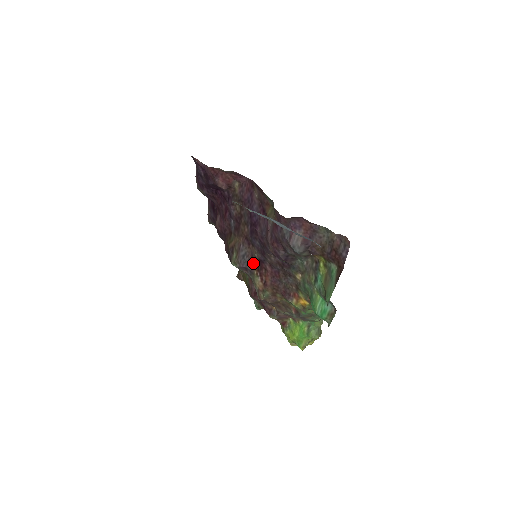
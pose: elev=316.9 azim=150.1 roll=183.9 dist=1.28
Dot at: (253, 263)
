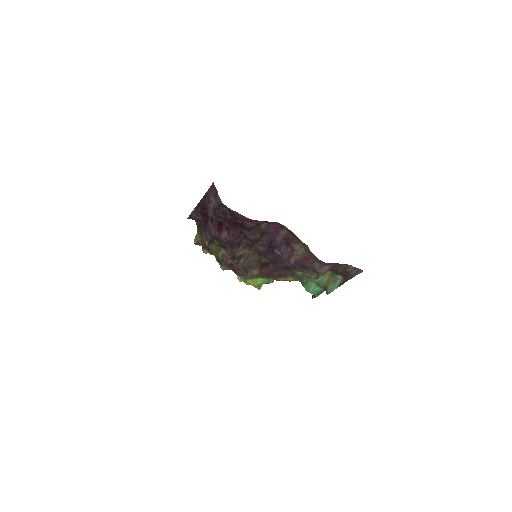
Dot at: (257, 264)
